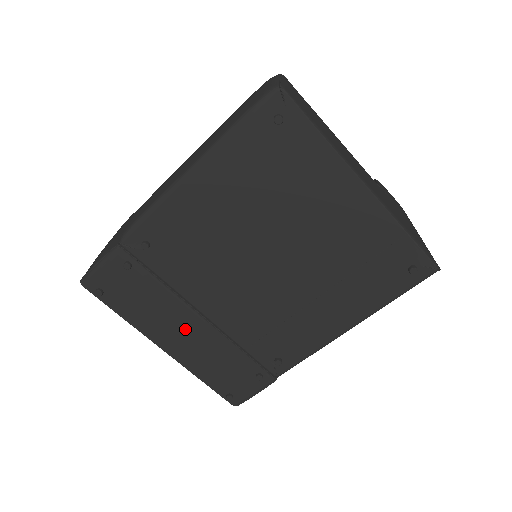
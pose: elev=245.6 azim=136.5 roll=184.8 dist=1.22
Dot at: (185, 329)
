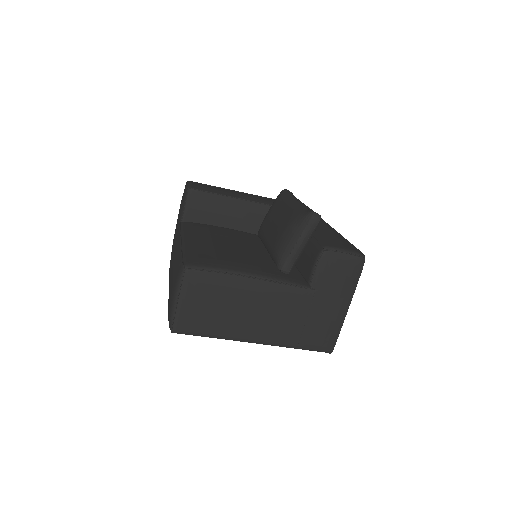
Dot at: occluded
